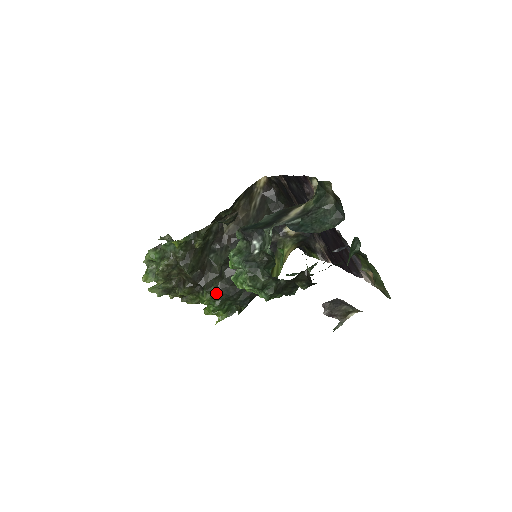
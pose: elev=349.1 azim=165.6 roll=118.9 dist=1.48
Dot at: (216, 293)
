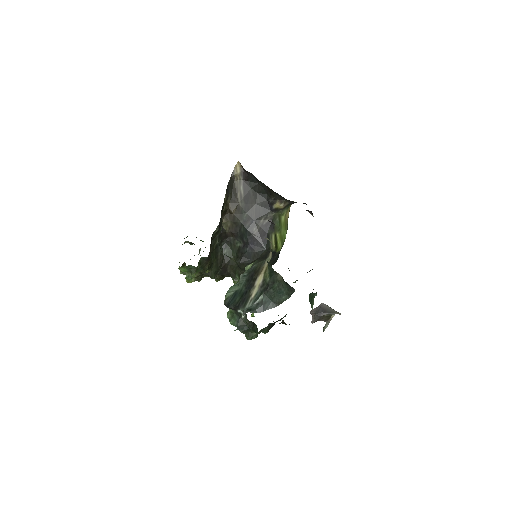
Dot at: occluded
